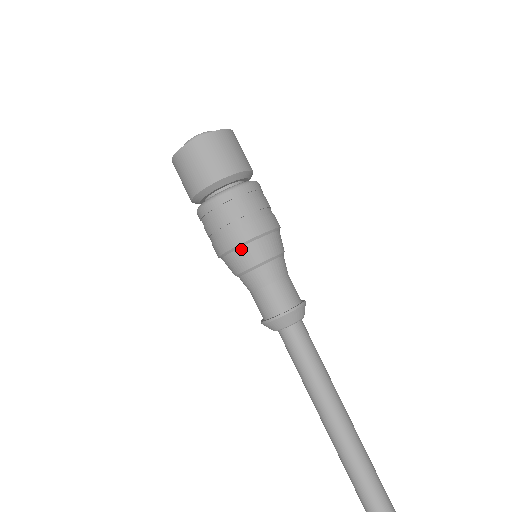
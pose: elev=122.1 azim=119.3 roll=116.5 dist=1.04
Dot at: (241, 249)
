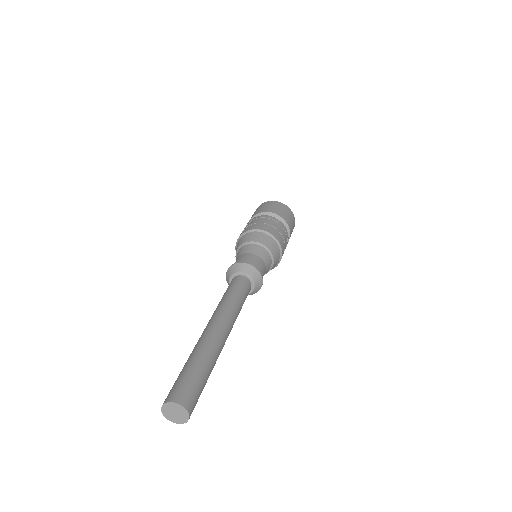
Dot at: (247, 234)
